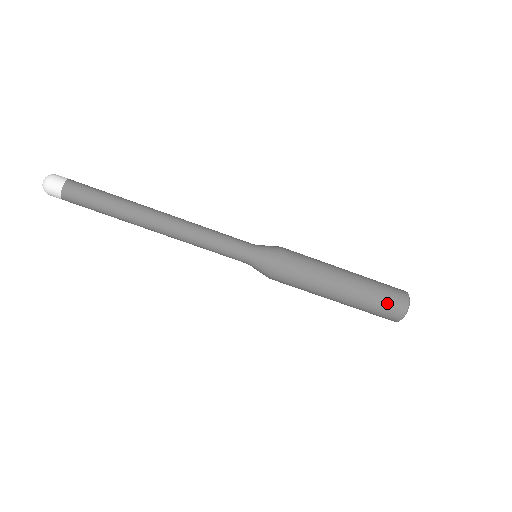
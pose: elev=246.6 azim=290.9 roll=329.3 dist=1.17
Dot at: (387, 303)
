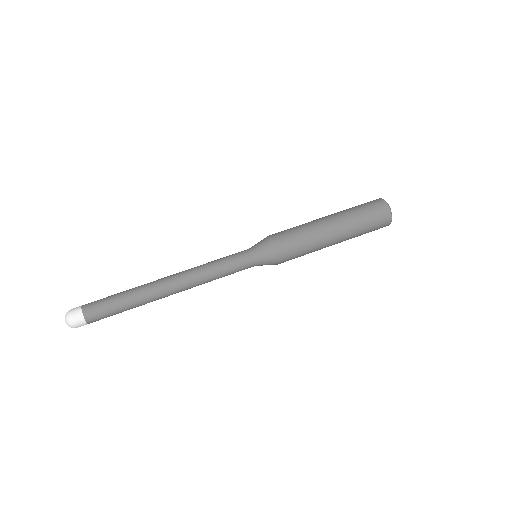
Dot at: (371, 212)
